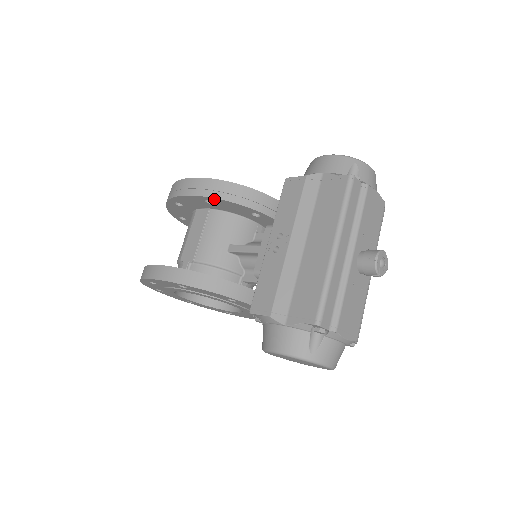
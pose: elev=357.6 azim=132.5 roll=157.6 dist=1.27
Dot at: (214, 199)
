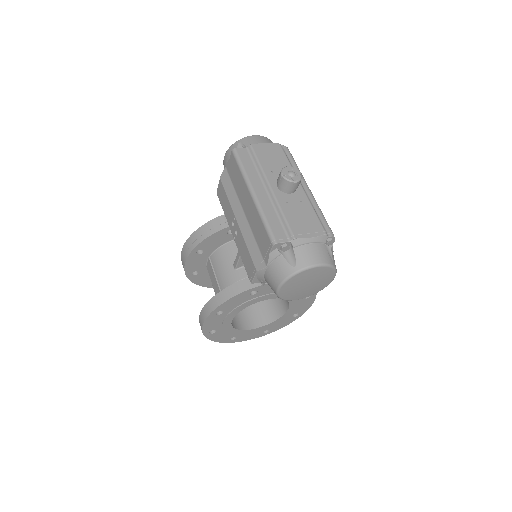
Dot at: (198, 247)
